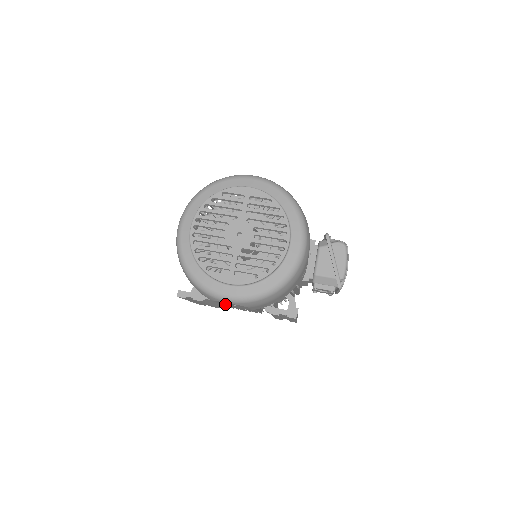
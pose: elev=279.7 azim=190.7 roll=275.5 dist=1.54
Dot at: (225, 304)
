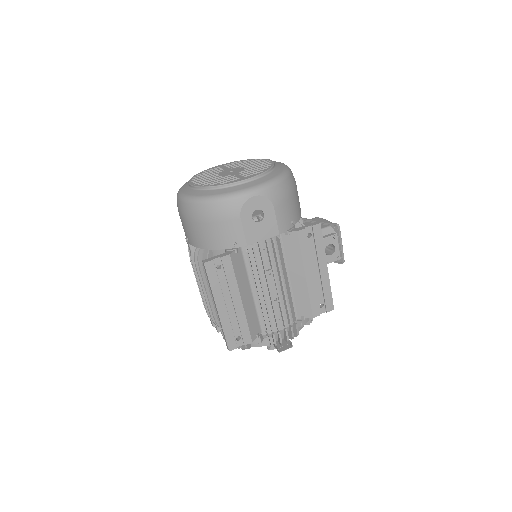
Dot at: (253, 234)
